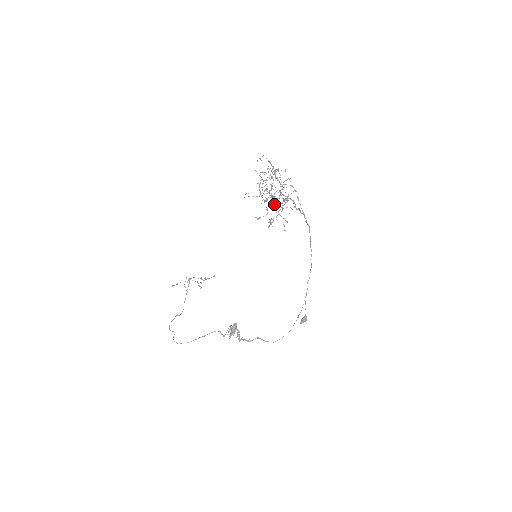
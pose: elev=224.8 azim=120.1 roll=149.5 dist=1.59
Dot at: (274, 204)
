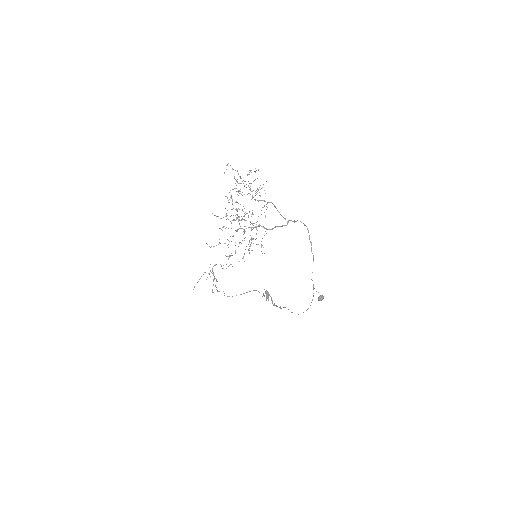
Dot at: occluded
